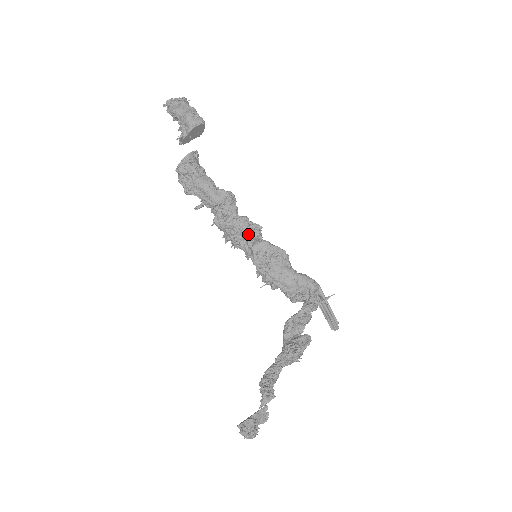
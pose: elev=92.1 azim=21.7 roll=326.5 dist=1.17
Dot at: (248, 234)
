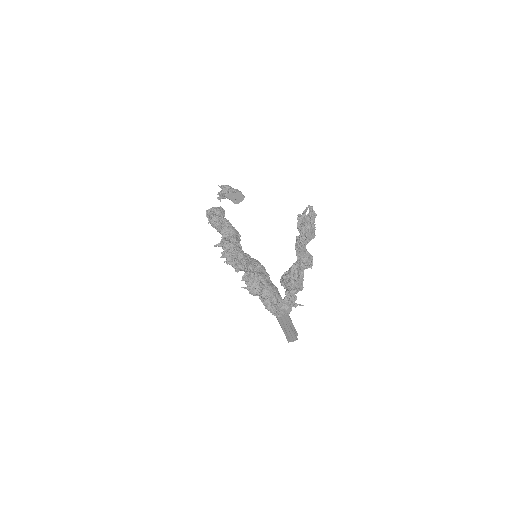
Dot at: (245, 256)
